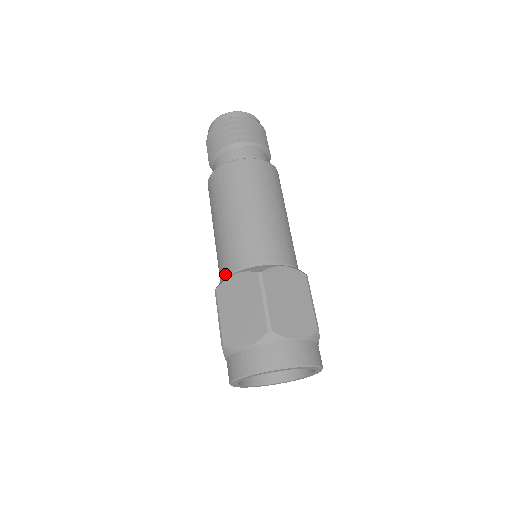
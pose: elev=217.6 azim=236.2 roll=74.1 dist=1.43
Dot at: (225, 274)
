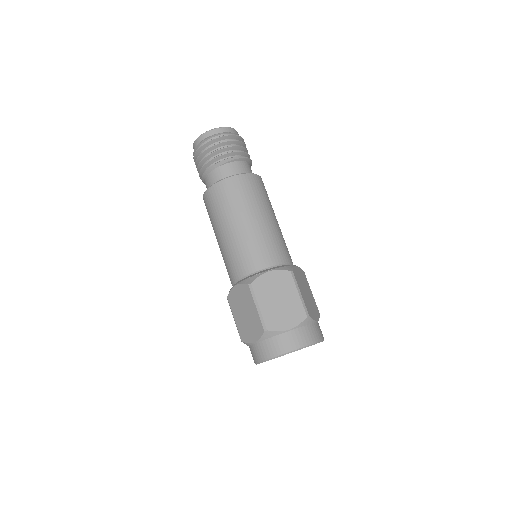
Dot at: (231, 283)
